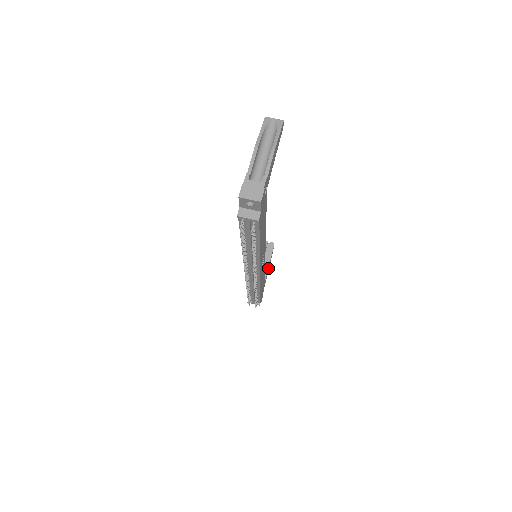
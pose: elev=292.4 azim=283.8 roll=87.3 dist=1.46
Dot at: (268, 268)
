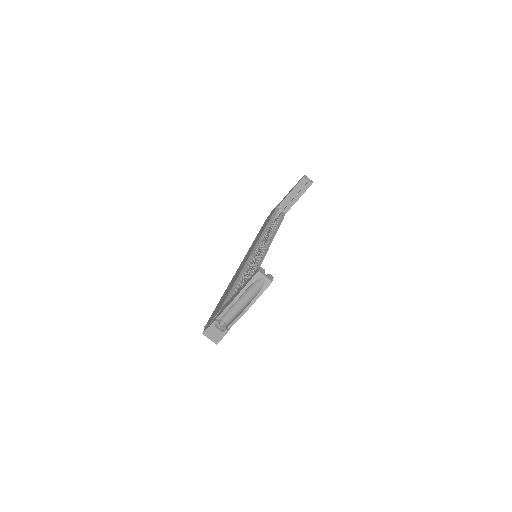
Dot at: (296, 201)
